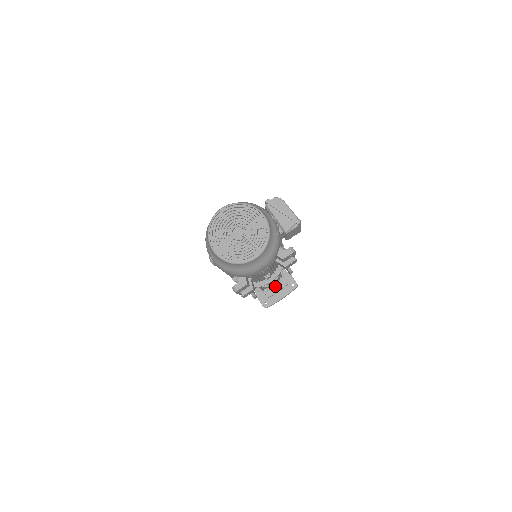
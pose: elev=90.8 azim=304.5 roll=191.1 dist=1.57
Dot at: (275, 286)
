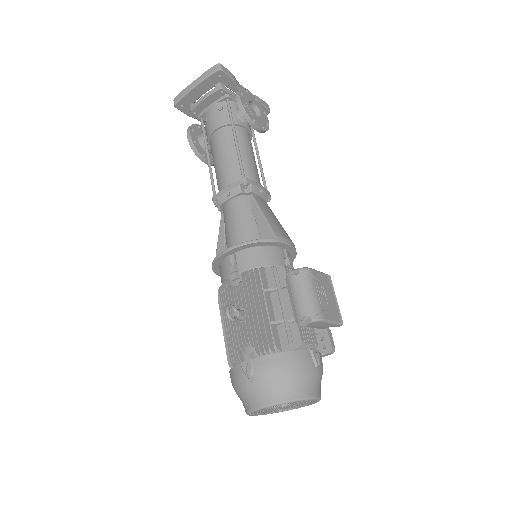
Dot at: occluded
